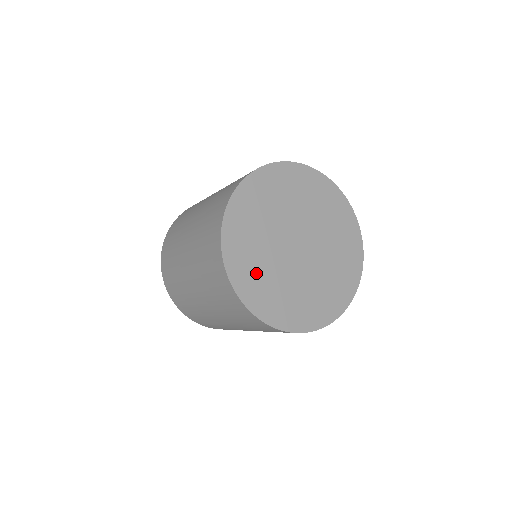
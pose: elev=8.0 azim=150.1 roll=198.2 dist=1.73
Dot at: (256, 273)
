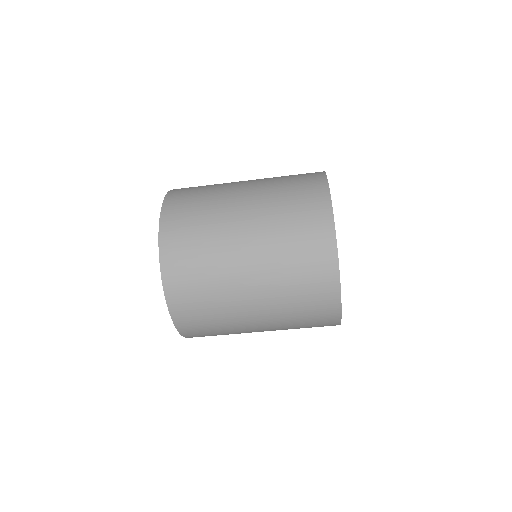
Dot at: occluded
